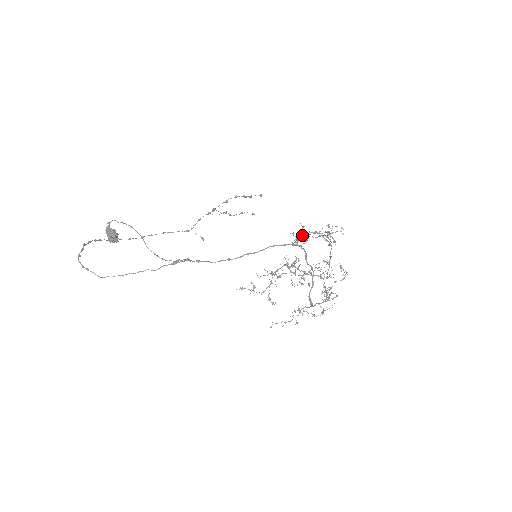
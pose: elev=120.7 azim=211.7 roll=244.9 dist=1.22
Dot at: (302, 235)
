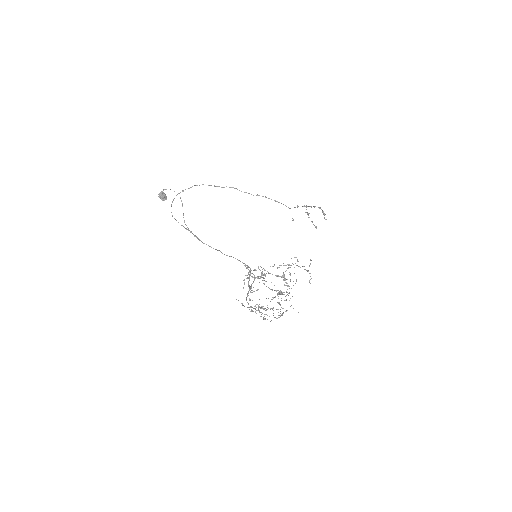
Dot at: (298, 266)
